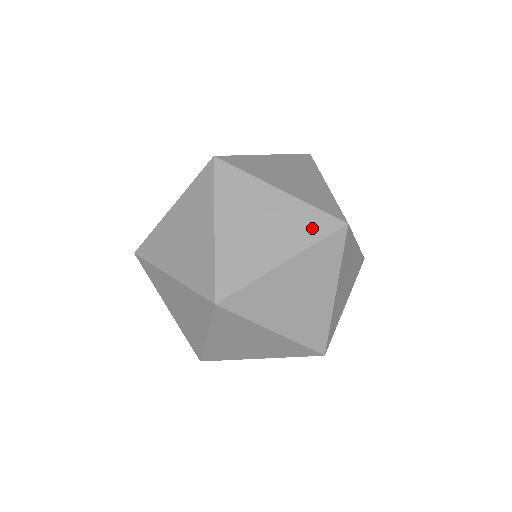
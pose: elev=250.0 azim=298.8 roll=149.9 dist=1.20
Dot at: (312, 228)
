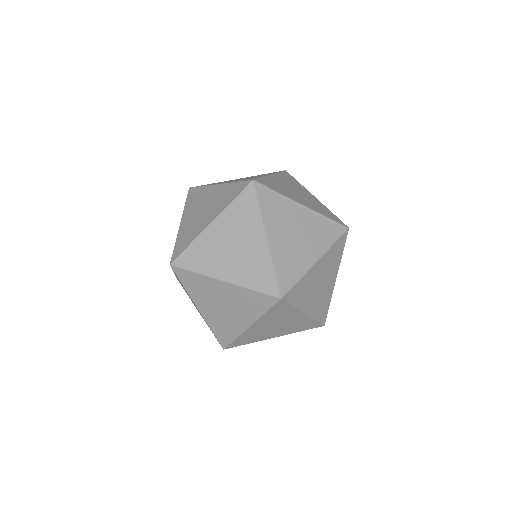
Dot at: (259, 279)
